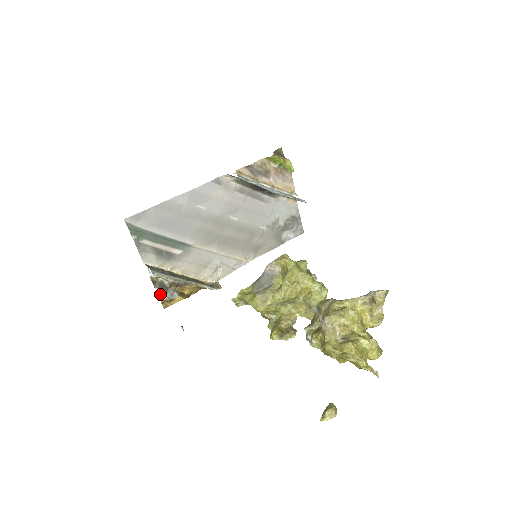
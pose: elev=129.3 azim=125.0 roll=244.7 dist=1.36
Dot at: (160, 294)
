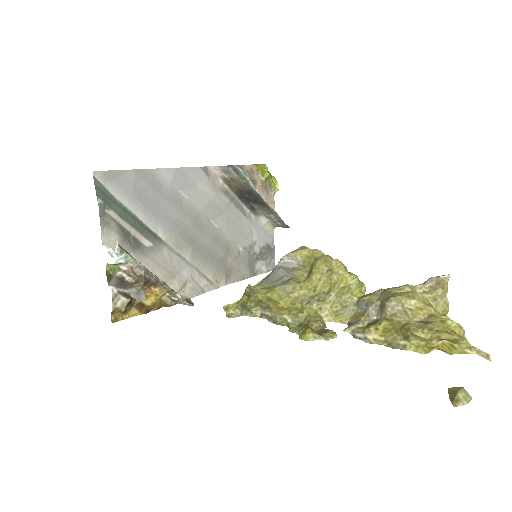
Dot at: (114, 296)
